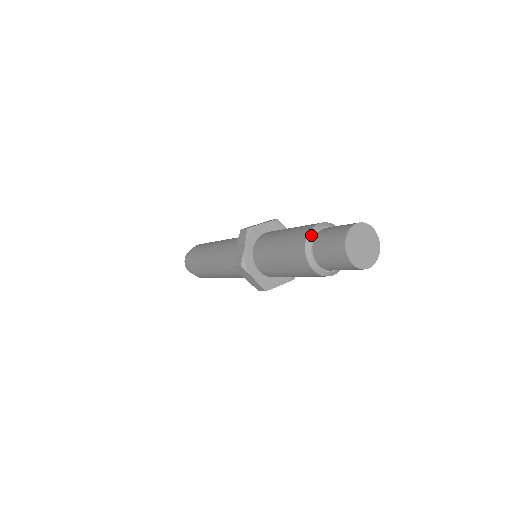
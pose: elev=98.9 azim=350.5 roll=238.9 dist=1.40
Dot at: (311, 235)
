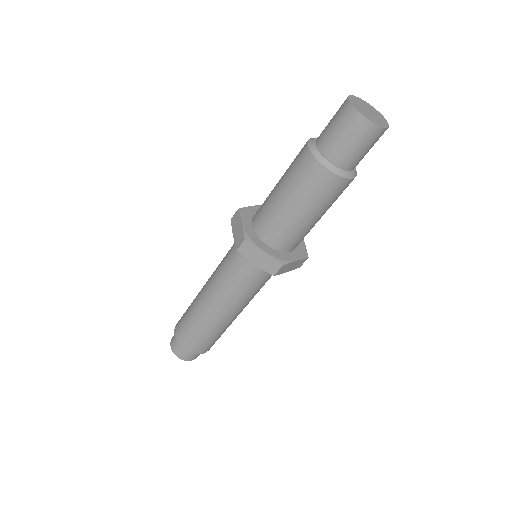
Dot at: (311, 141)
